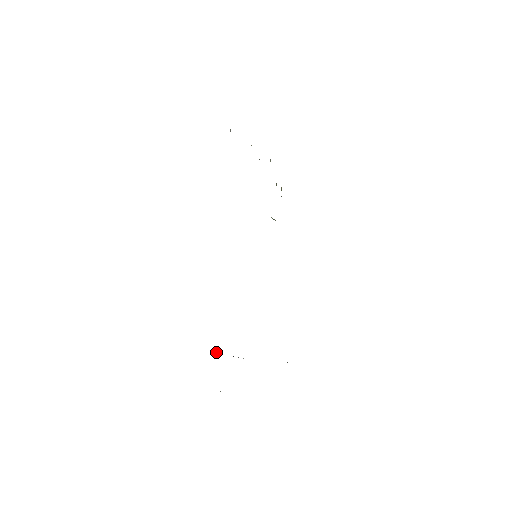
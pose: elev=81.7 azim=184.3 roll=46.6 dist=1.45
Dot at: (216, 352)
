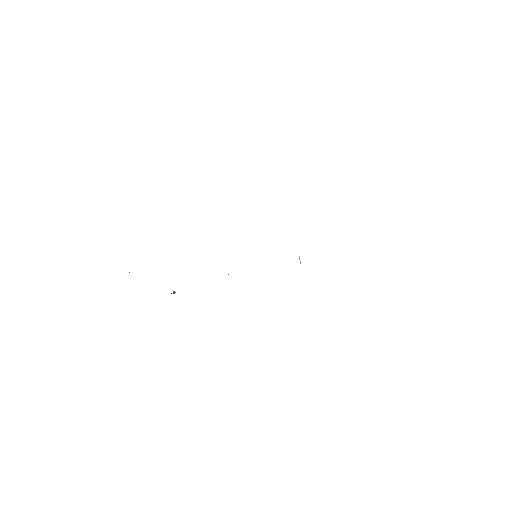
Dot at: (173, 292)
